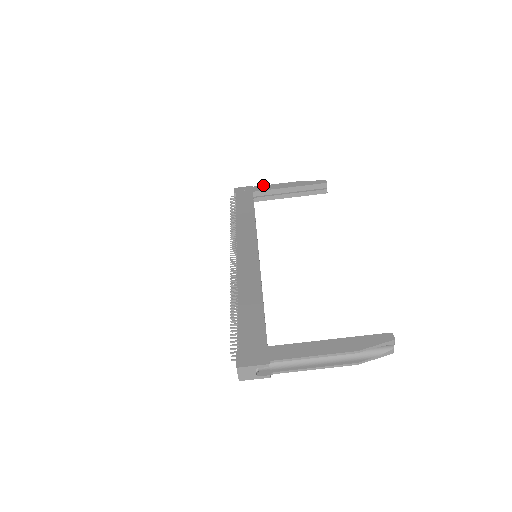
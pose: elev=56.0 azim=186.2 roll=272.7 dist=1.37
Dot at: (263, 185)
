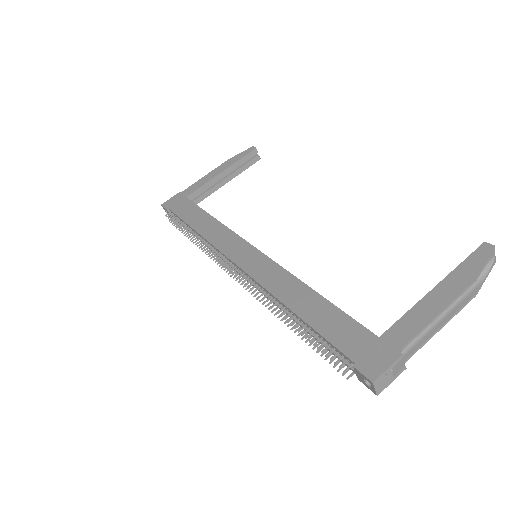
Dot at: (191, 185)
